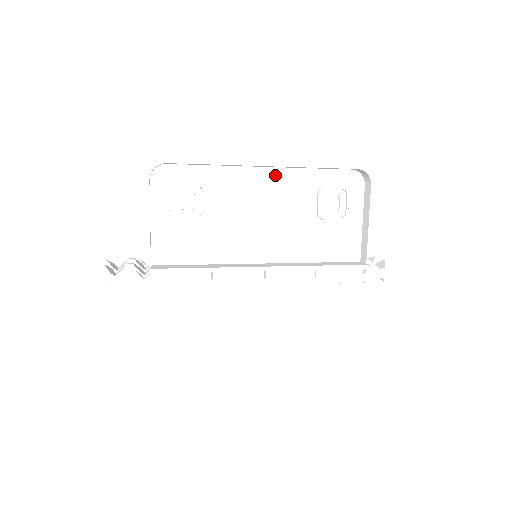
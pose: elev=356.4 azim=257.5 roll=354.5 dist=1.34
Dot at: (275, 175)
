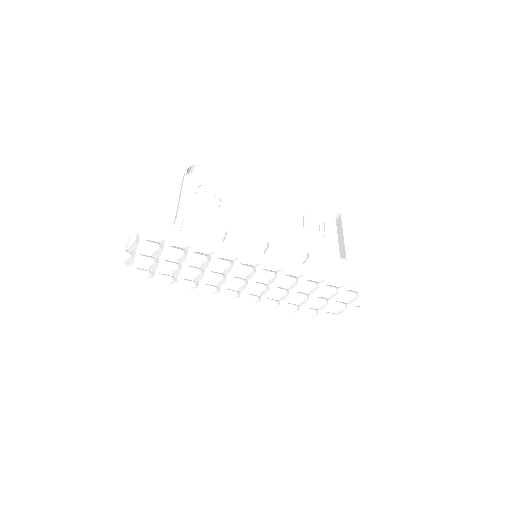
Dot at: (272, 199)
